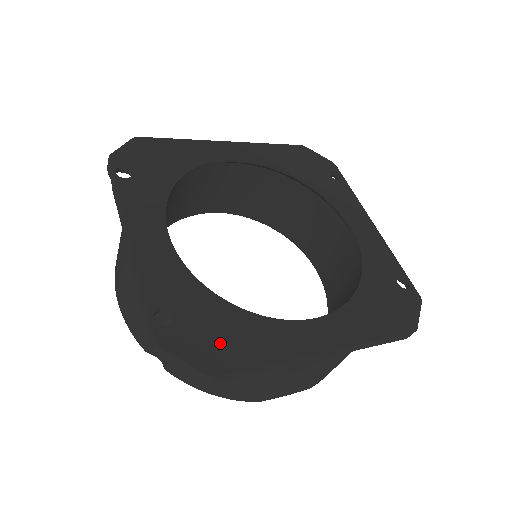
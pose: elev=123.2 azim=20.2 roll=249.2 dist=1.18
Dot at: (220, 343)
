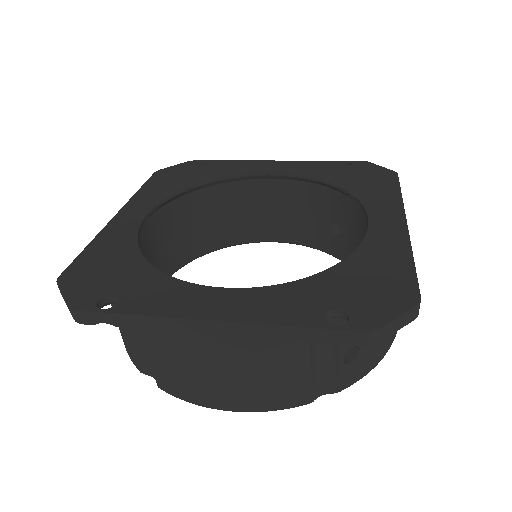
Dot at: (381, 285)
